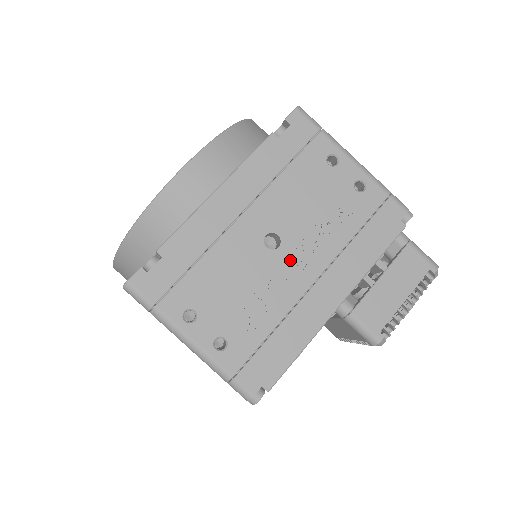
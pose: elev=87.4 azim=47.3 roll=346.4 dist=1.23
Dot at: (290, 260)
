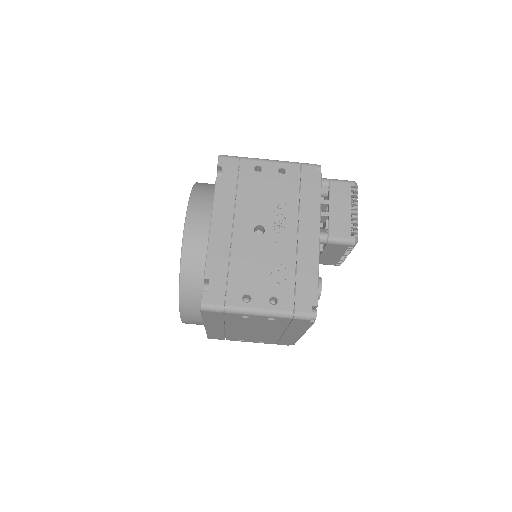
Dot at: (276, 233)
